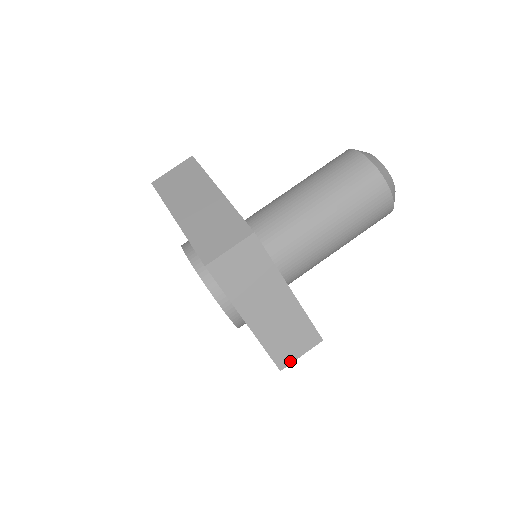
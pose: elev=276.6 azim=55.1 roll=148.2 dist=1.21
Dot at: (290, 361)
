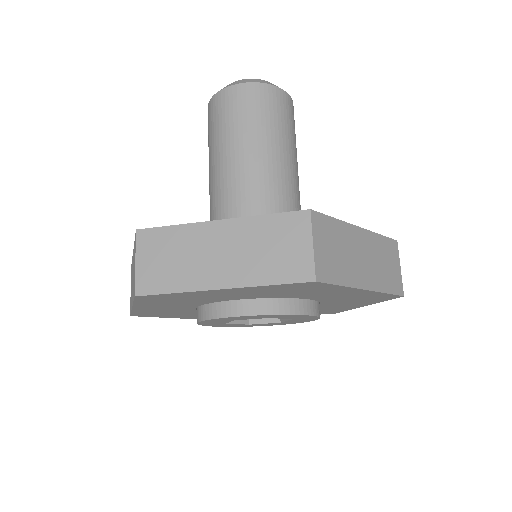
Dot at: (310, 263)
